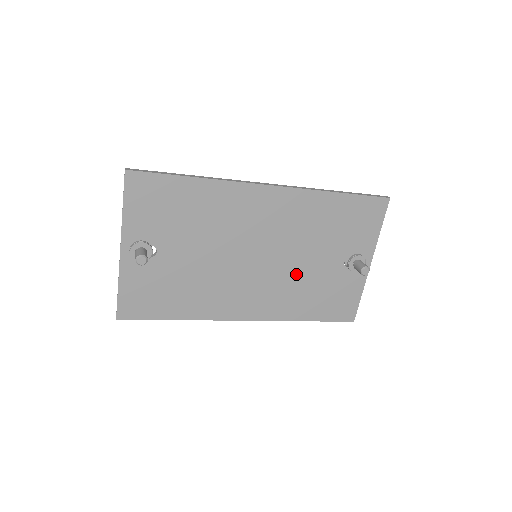
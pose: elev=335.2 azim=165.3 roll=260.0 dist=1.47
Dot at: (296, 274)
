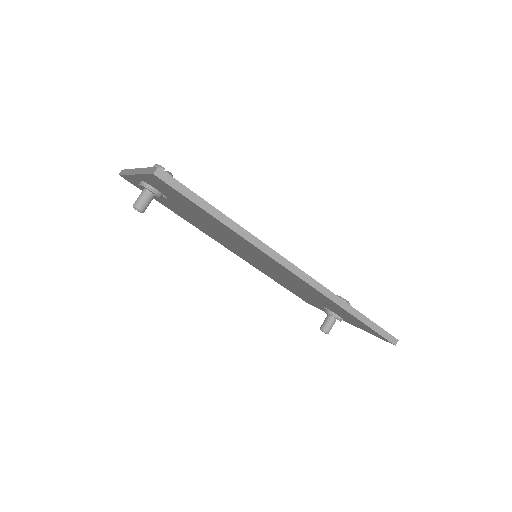
Dot at: (281, 279)
